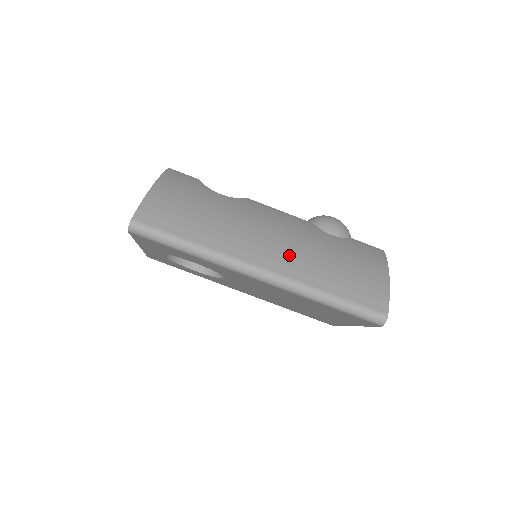
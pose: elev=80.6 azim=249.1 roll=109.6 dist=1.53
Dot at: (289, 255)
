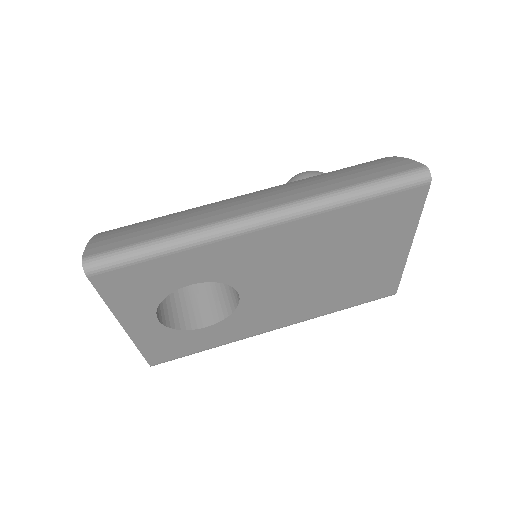
Dot at: (280, 192)
